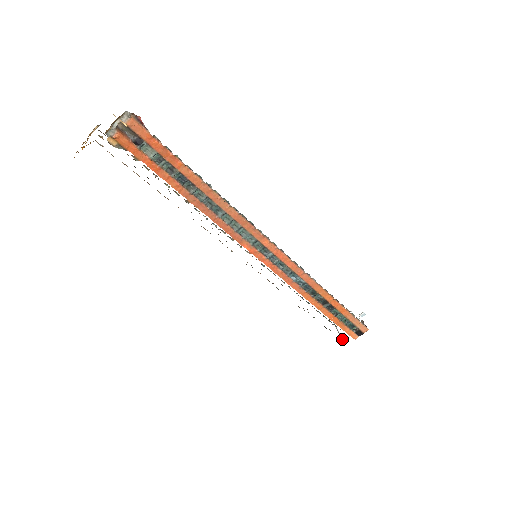
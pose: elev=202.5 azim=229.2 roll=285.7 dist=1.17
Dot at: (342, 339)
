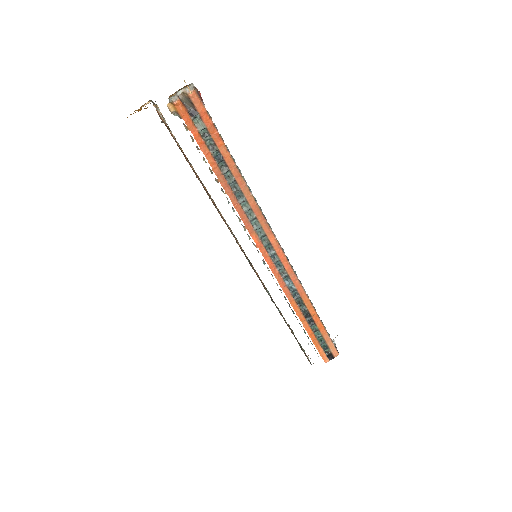
Dot at: occluded
